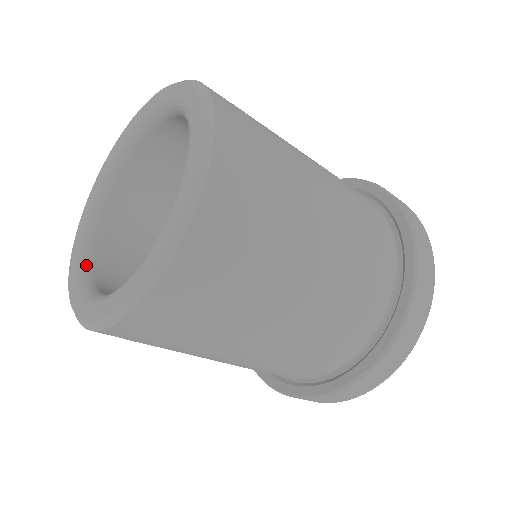
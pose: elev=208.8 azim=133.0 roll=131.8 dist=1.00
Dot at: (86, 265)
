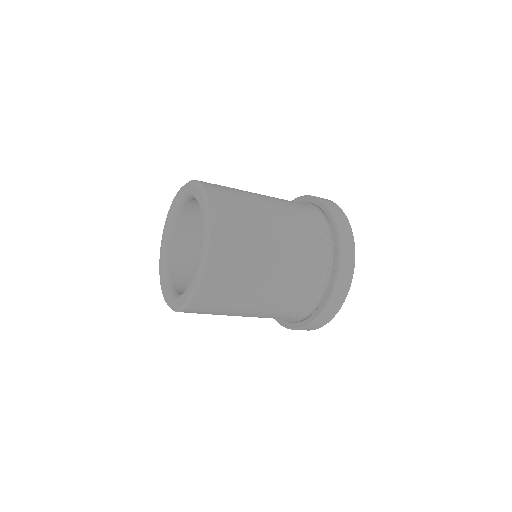
Dot at: (167, 256)
